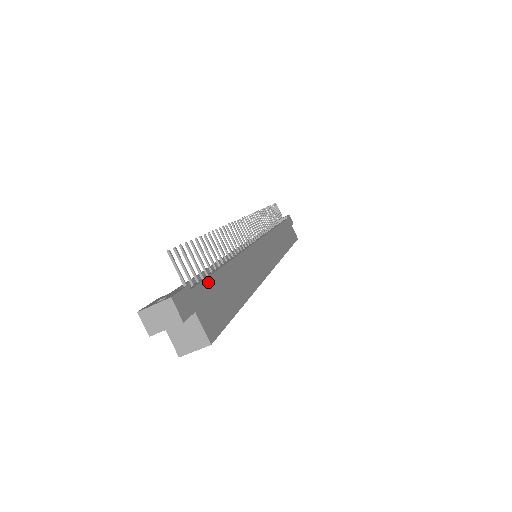
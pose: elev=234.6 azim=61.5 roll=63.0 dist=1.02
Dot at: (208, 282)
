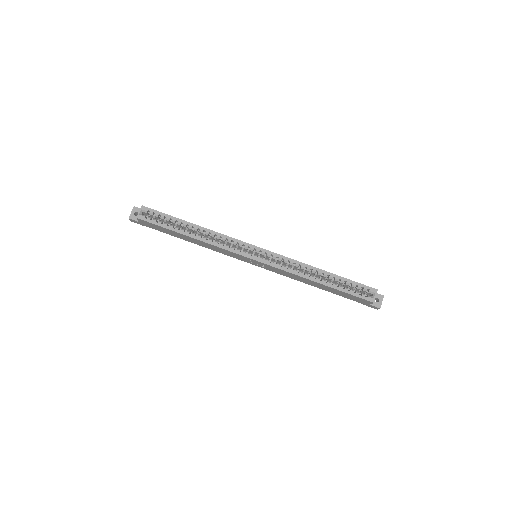
Dot at: occluded
